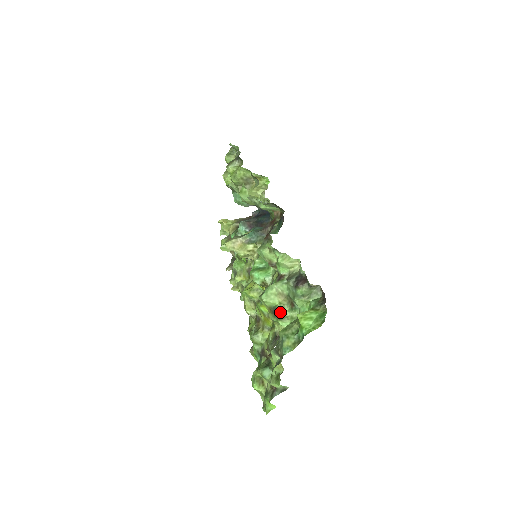
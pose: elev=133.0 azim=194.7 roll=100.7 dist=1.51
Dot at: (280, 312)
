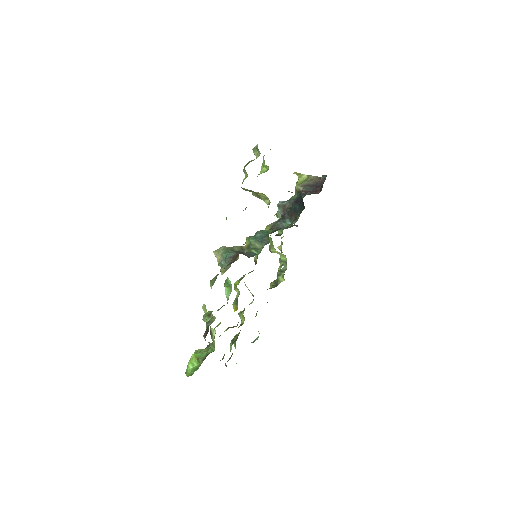
Dot at: (211, 333)
